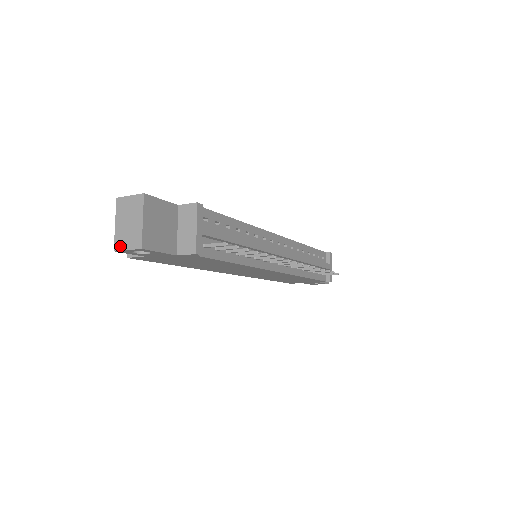
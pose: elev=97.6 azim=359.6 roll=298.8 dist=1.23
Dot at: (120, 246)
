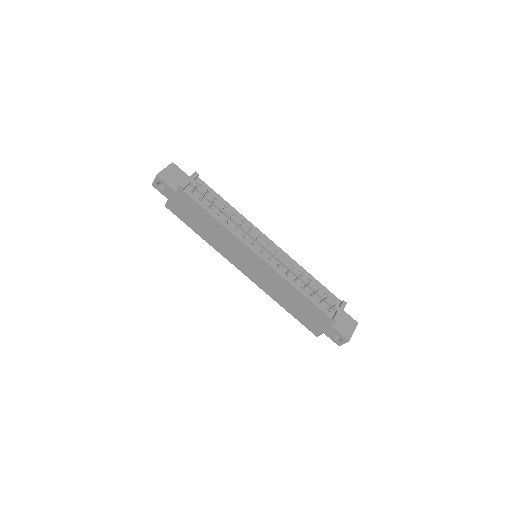
Dot at: (154, 182)
